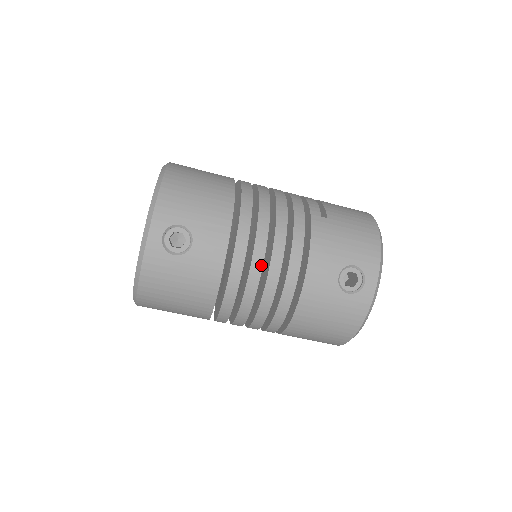
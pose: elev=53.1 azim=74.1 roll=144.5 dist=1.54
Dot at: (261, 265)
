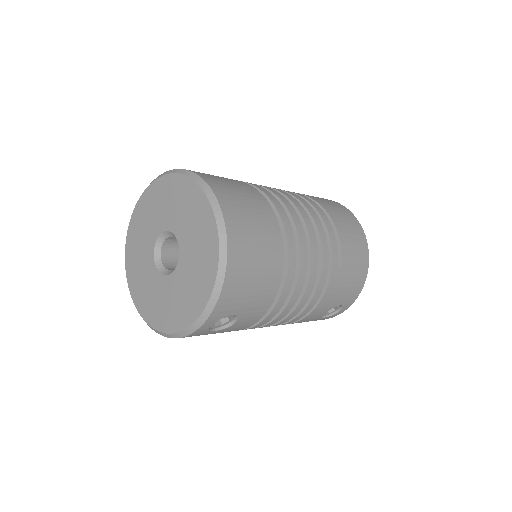
Dot at: (279, 320)
